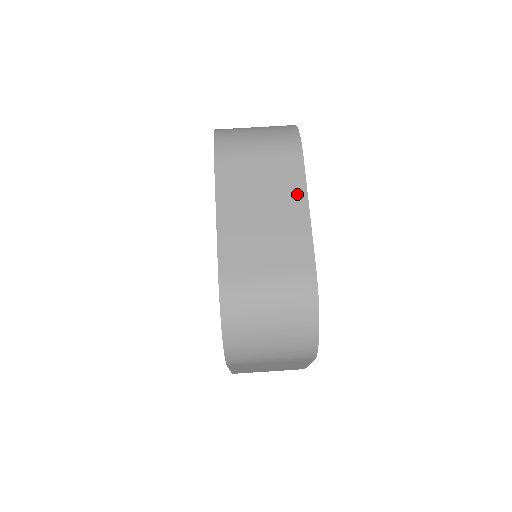
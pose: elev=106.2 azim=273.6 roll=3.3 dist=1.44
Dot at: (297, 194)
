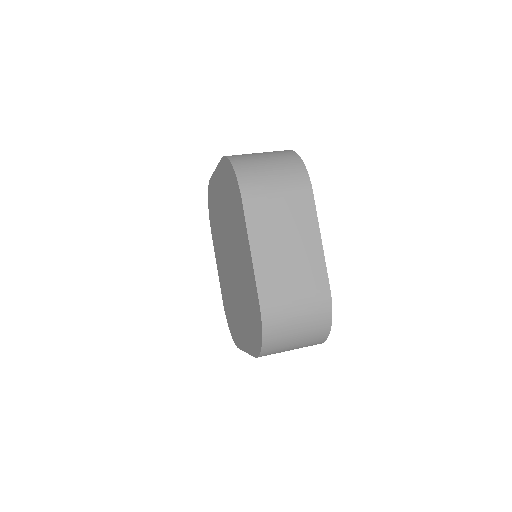
Dot at: (311, 227)
